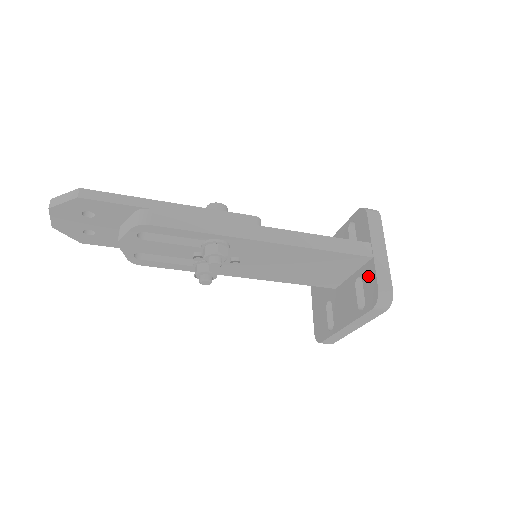
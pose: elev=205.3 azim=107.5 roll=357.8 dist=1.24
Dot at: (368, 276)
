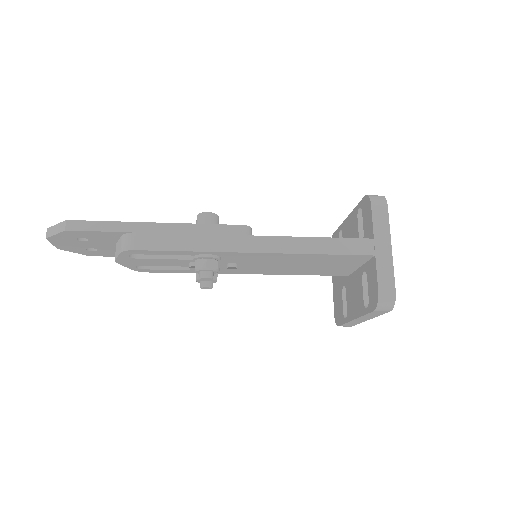
Dot at: (371, 274)
